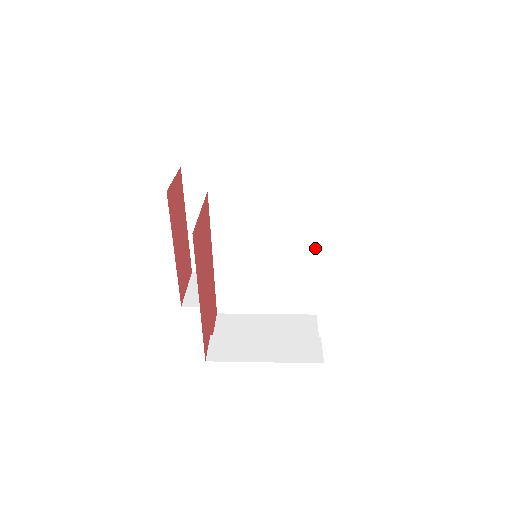
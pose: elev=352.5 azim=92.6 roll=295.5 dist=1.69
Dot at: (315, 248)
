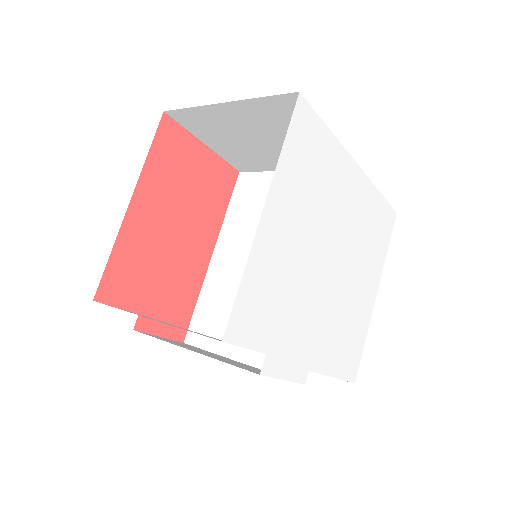
Dot at: occluded
